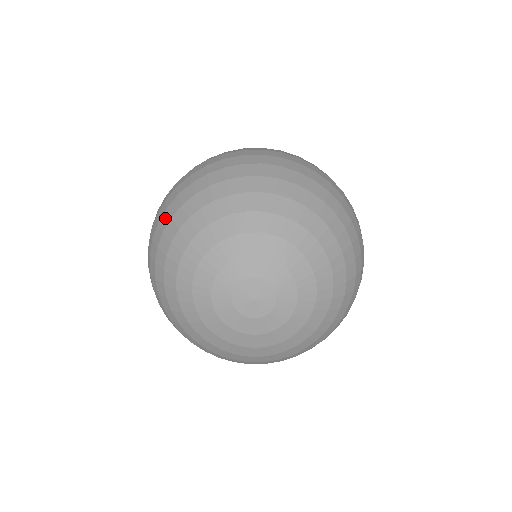
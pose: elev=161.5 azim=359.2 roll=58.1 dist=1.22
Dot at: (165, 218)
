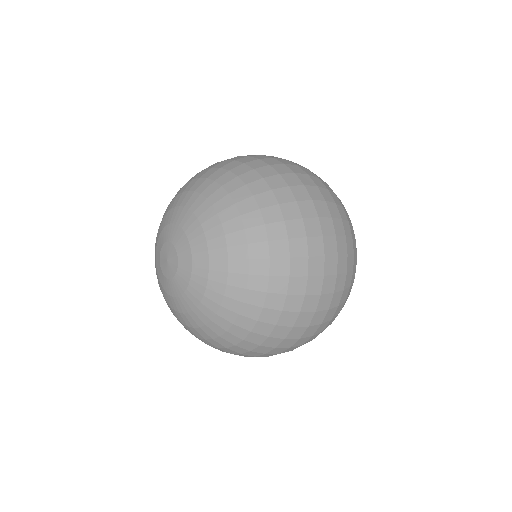
Dot at: occluded
